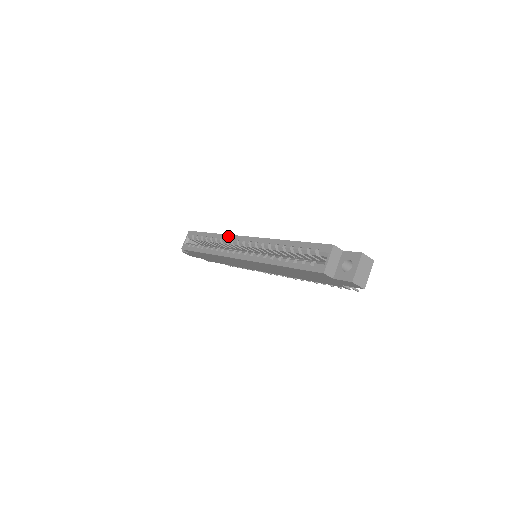
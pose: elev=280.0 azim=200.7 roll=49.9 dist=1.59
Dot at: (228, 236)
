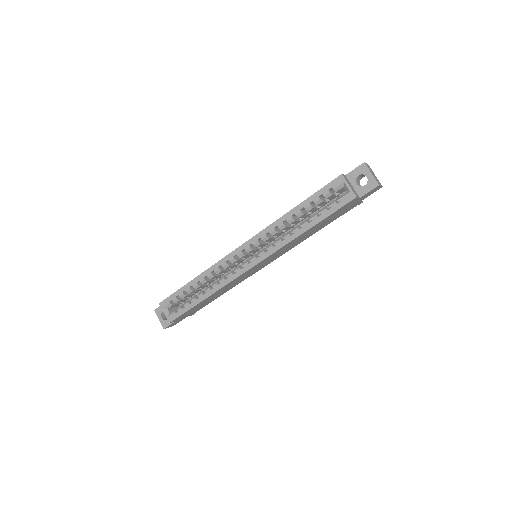
Dot at: (218, 263)
